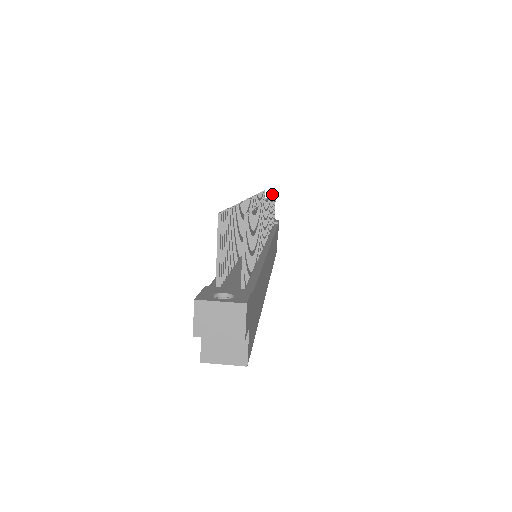
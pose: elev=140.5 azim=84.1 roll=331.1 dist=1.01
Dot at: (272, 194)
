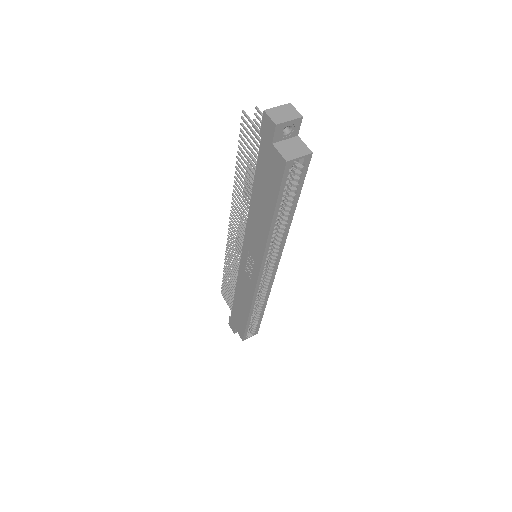
Dot at: occluded
